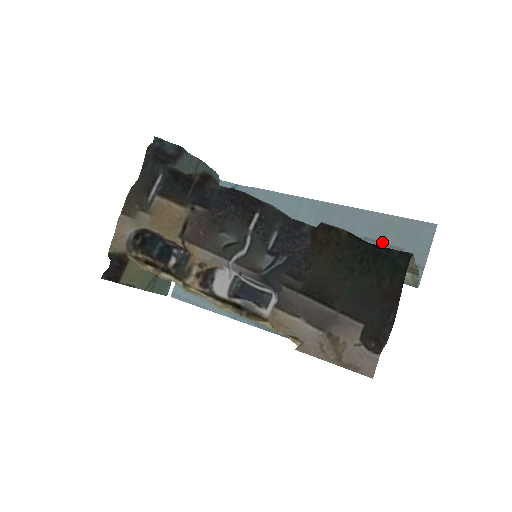
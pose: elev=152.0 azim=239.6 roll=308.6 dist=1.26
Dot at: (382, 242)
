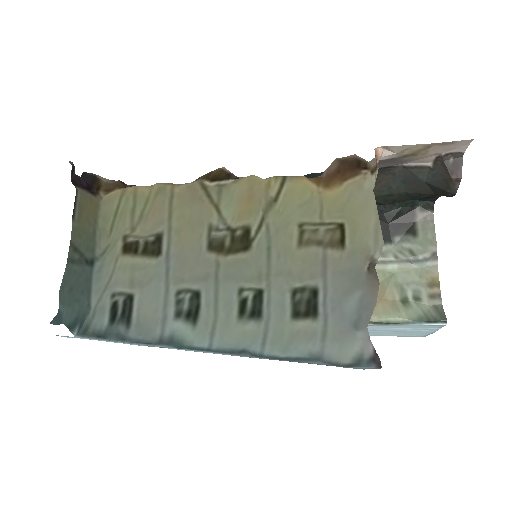
Dot at: (379, 331)
